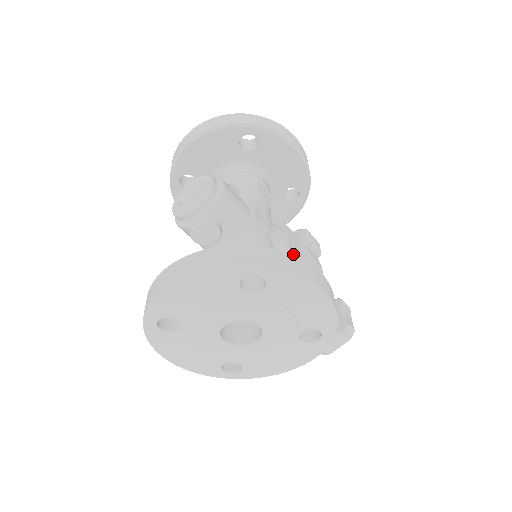
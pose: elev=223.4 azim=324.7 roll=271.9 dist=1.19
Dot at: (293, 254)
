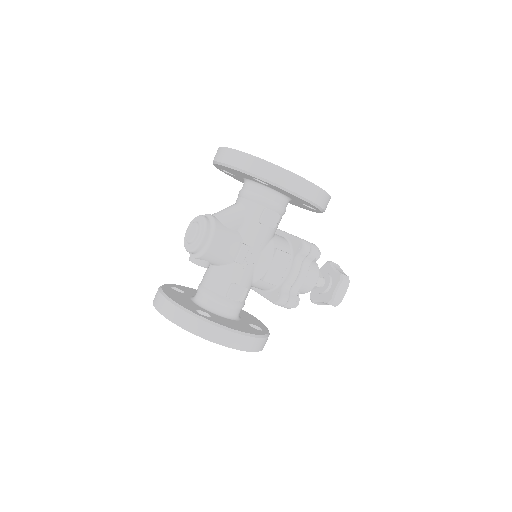
Dot at: (270, 278)
